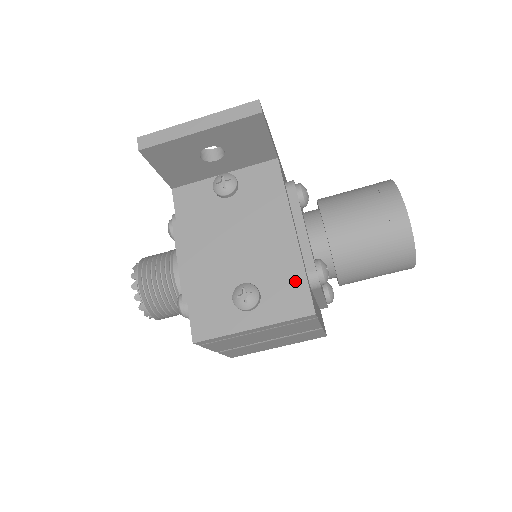
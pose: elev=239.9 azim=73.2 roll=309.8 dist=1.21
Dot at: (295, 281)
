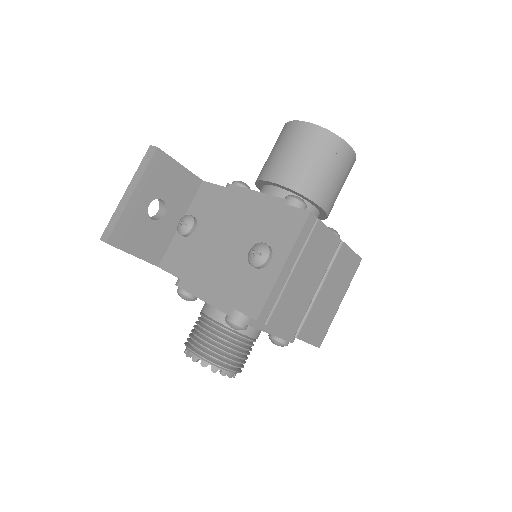
Dot at: (279, 214)
